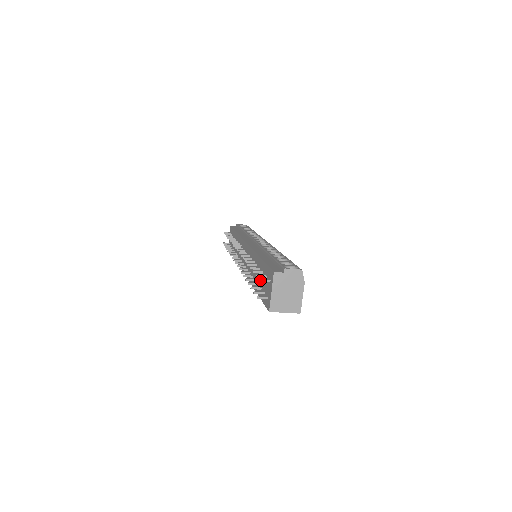
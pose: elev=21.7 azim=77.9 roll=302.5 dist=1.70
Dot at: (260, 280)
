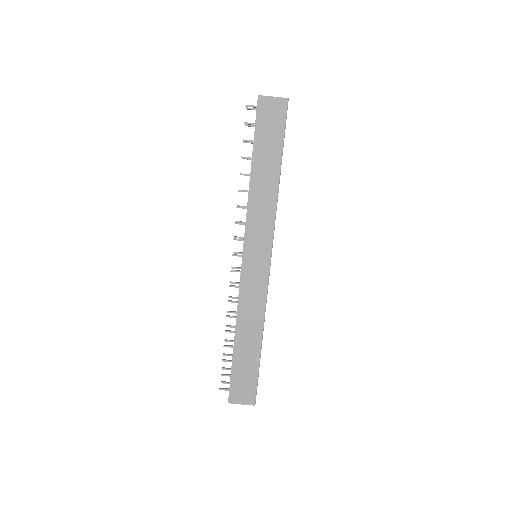
Dot at: (247, 108)
